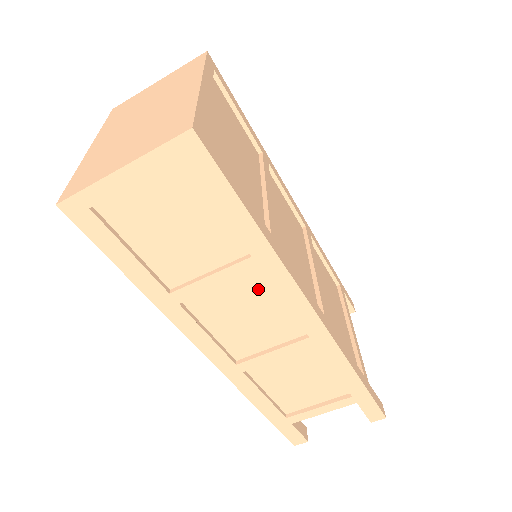
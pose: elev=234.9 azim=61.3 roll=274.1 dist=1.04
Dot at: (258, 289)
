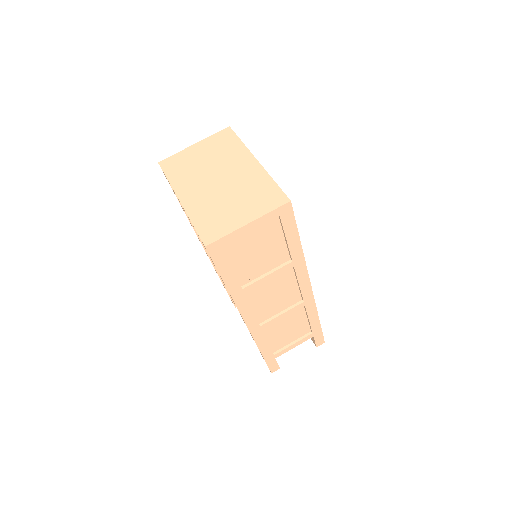
Dot at: (286, 279)
